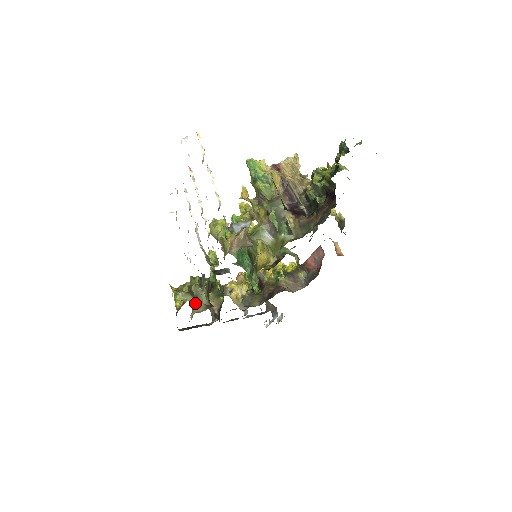
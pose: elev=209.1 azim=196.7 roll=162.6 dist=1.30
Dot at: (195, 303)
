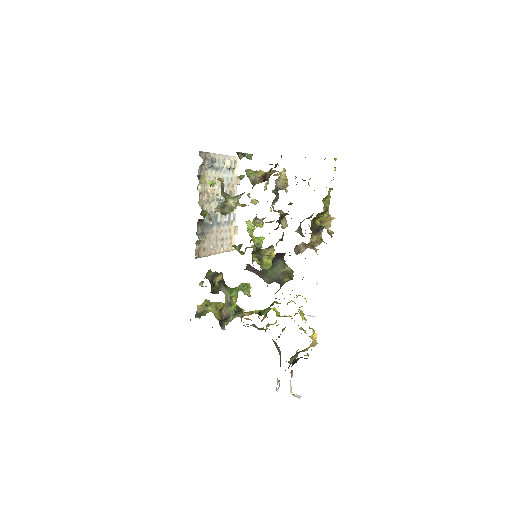
Dot at: occluded
